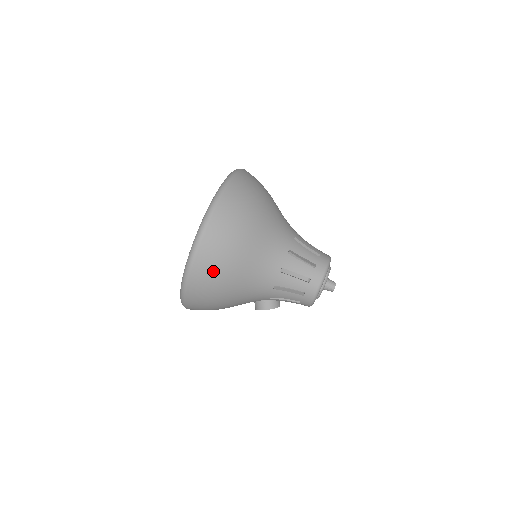
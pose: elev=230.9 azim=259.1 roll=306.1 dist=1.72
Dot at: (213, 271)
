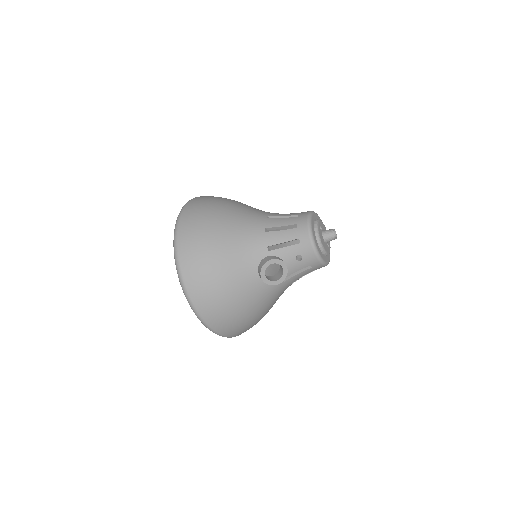
Dot at: (199, 215)
